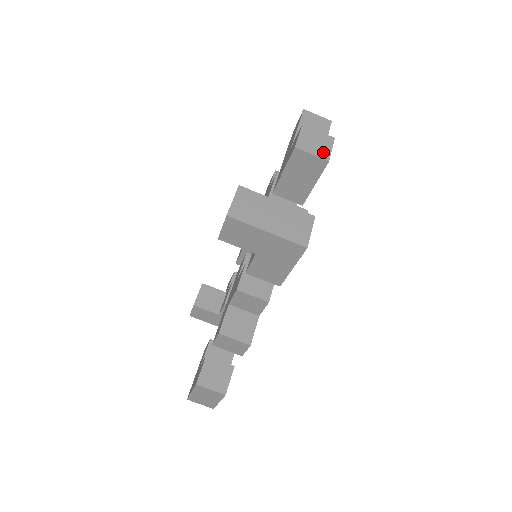
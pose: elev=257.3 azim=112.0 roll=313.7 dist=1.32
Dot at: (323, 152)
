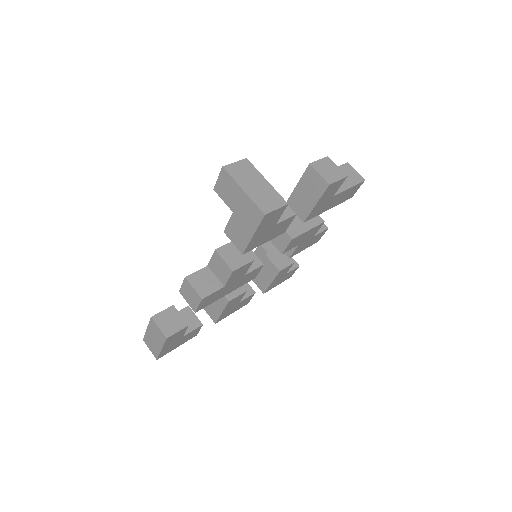
Dot at: (330, 178)
